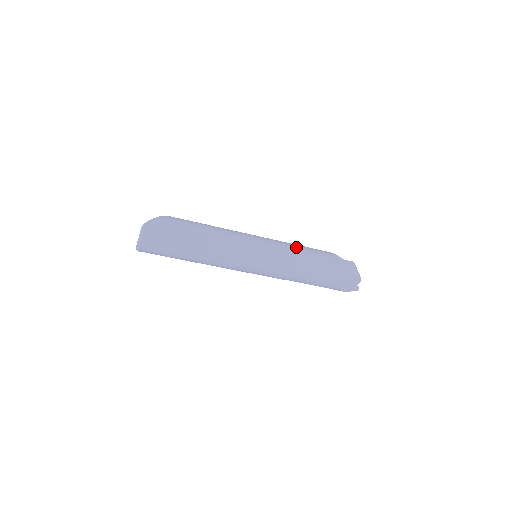
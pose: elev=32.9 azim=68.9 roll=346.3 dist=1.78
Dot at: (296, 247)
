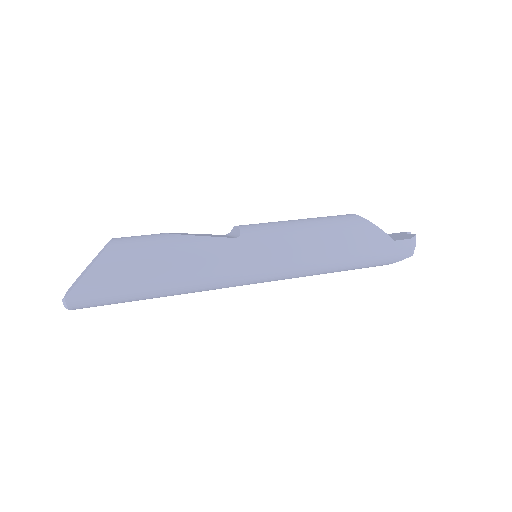
Dot at: (320, 245)
